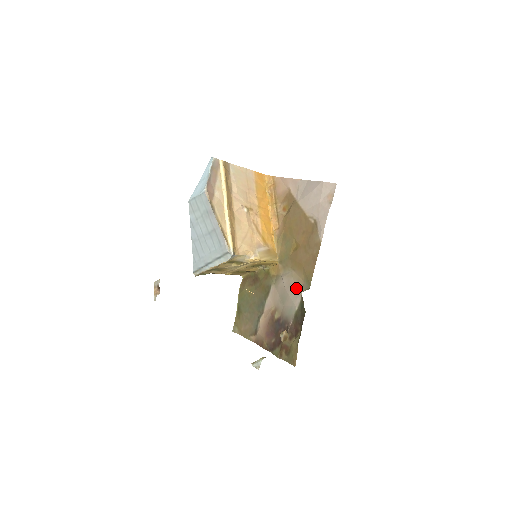
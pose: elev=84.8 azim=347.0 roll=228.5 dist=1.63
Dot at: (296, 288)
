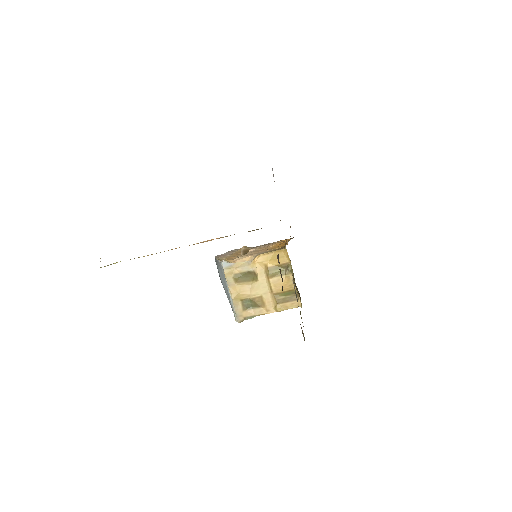
Dot at: occluded
